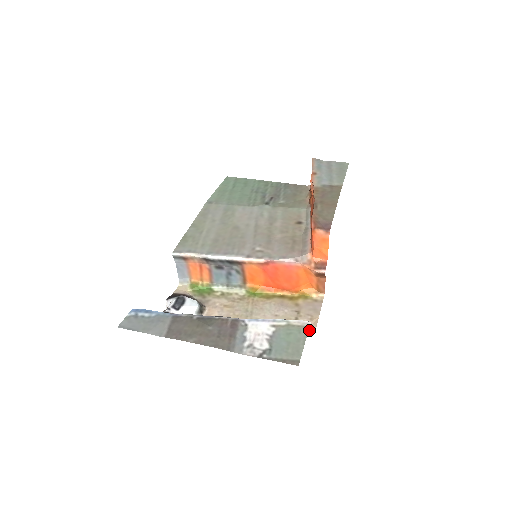
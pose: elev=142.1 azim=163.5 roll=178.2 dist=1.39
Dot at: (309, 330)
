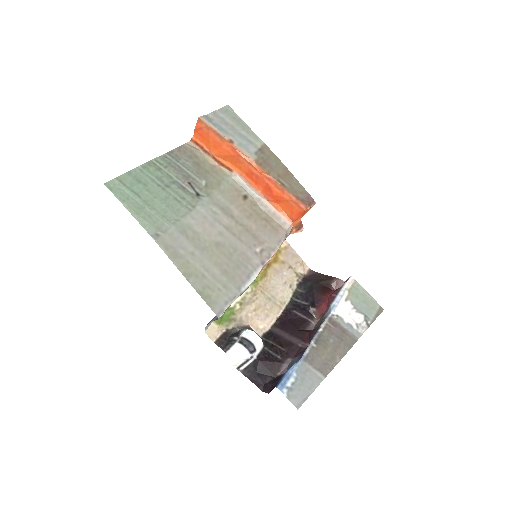
Dot at: (346, 280)
